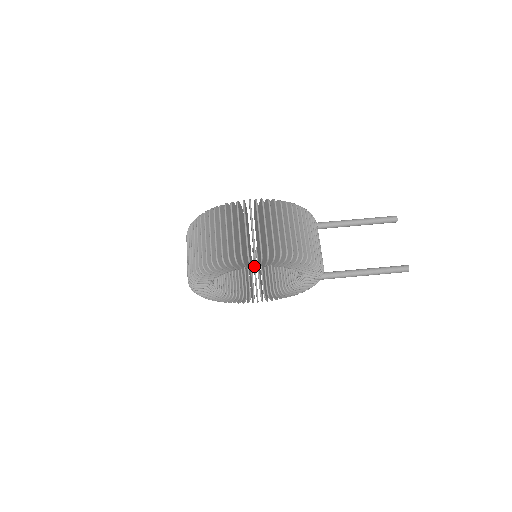
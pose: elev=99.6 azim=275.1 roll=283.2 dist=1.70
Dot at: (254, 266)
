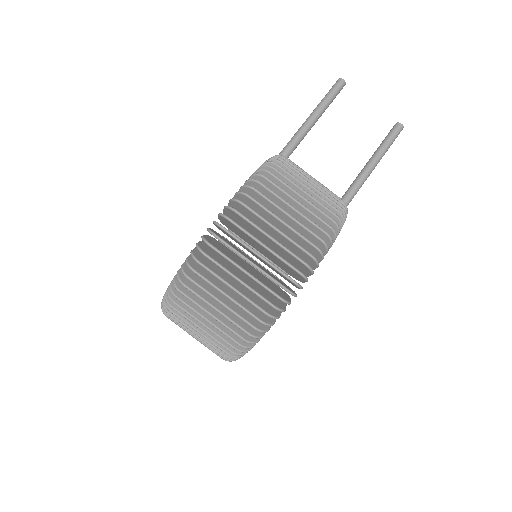
Dot at: occluded
